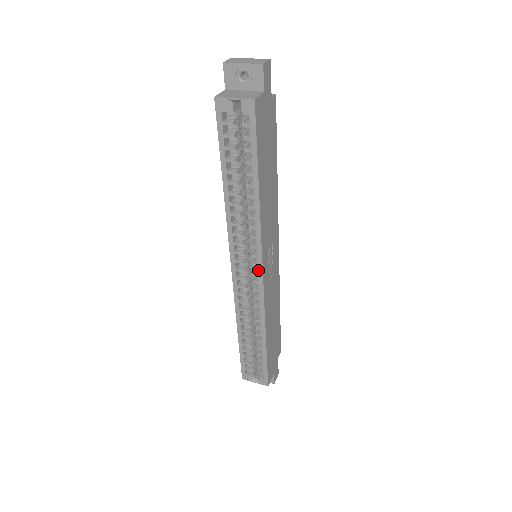
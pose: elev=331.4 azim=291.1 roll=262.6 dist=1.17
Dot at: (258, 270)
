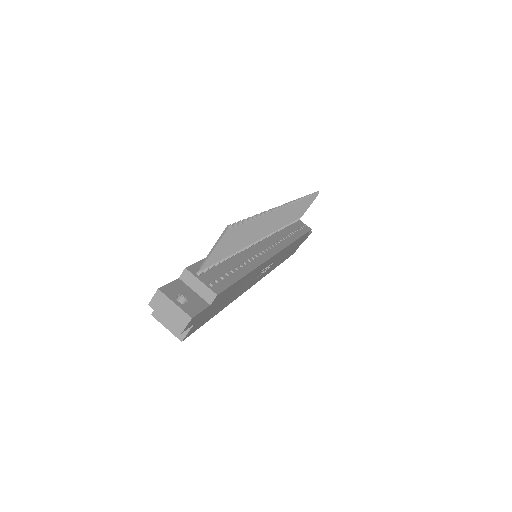
Dot at: occluded
